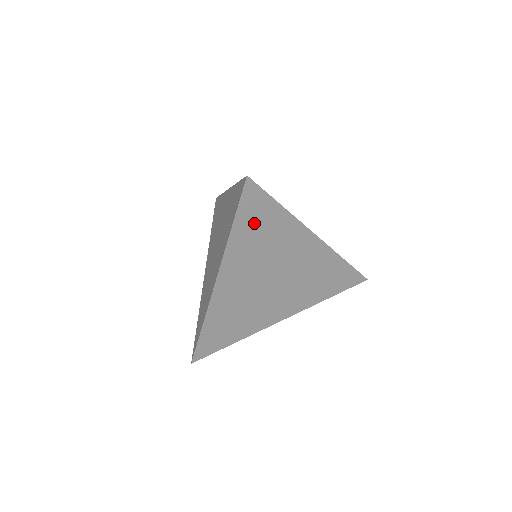
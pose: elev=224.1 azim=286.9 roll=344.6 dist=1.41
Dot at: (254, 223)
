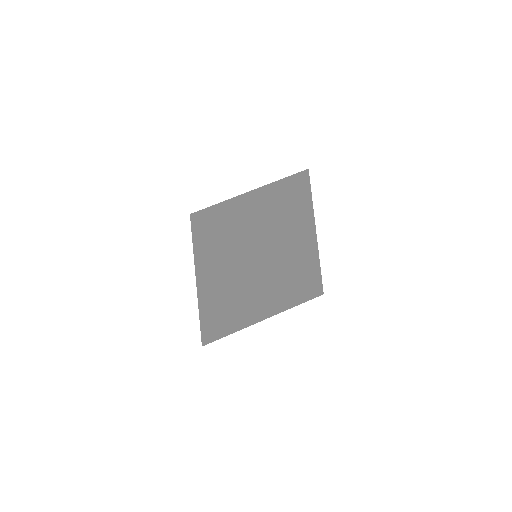
Dot at: (295, 212)
